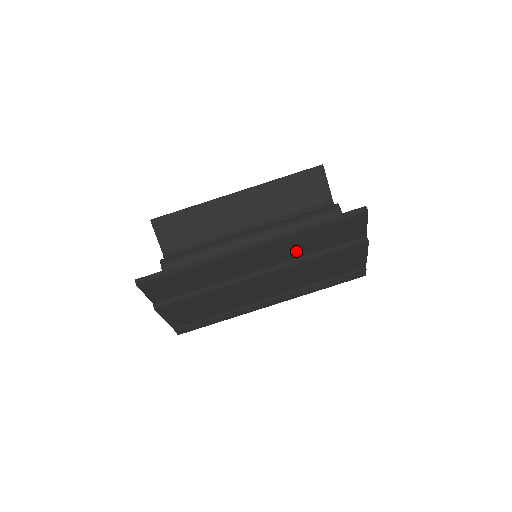
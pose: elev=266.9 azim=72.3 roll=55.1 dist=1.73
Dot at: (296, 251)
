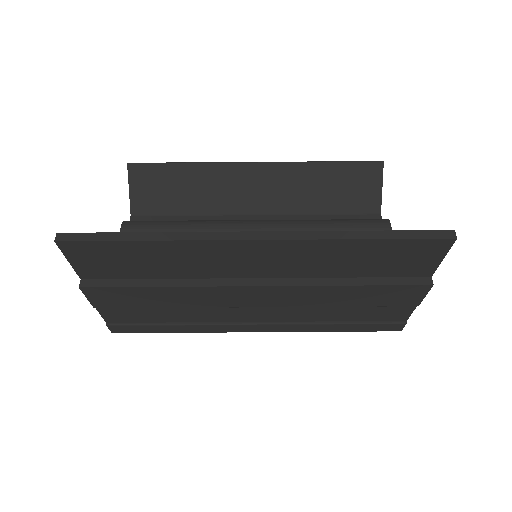
Dot at: (321, 267)
